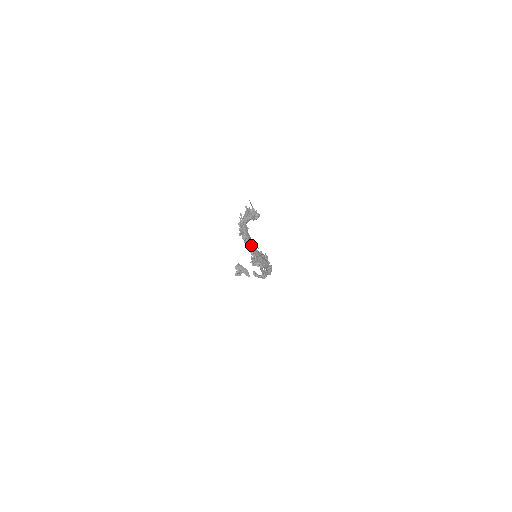
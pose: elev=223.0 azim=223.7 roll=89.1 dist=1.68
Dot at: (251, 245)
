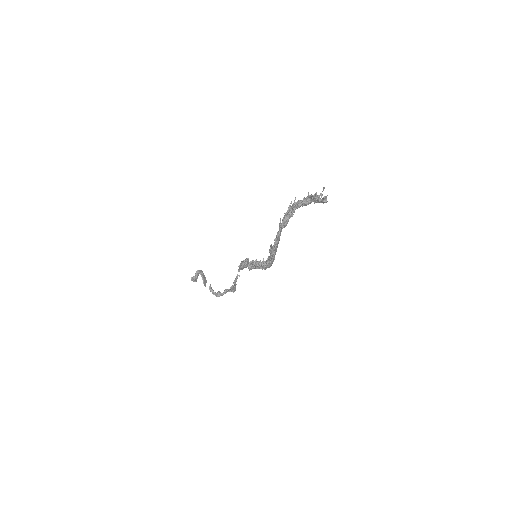
Dot at: occluded
